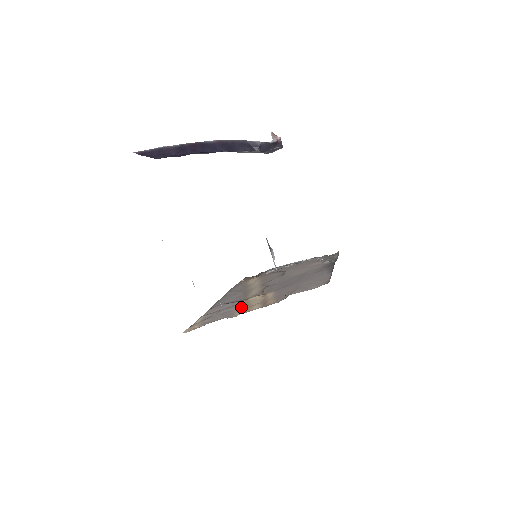
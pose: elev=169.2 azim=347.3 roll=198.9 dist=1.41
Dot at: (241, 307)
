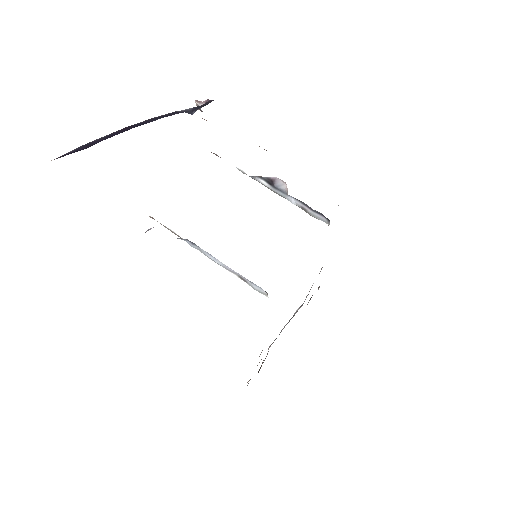
Dot at: occluded
